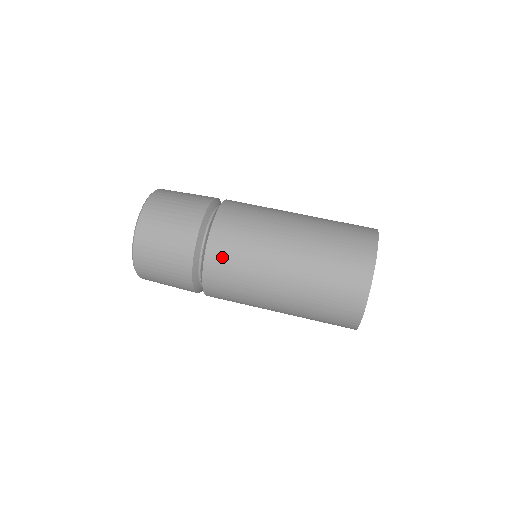
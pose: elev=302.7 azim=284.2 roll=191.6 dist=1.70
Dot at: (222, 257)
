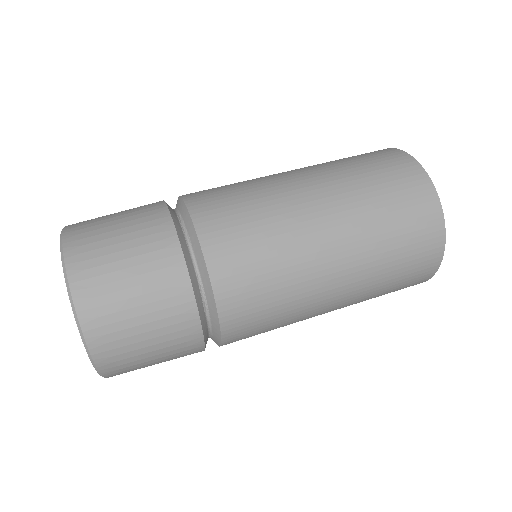
Dot at: (213, 199)
